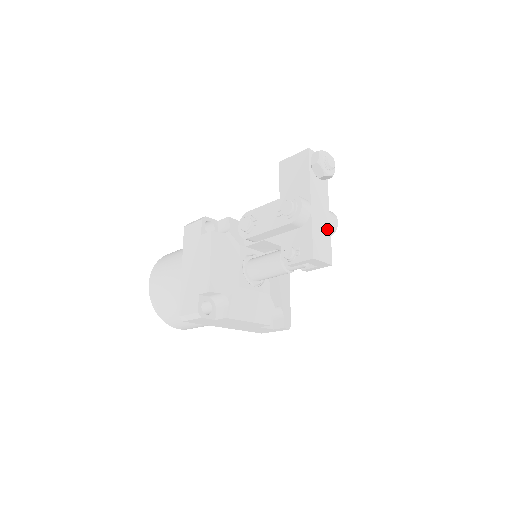
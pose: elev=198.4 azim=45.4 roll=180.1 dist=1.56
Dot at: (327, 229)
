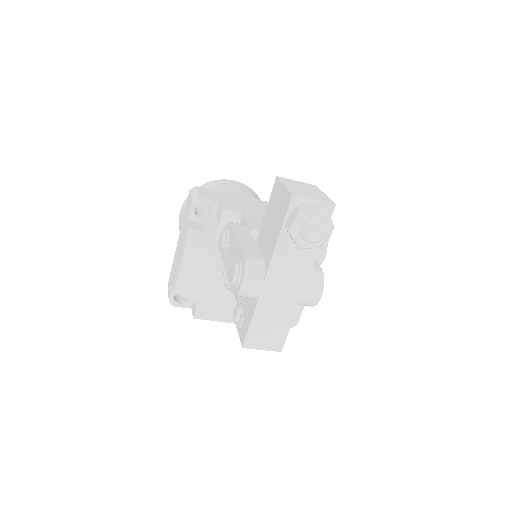
Dot at: (289, 309)
